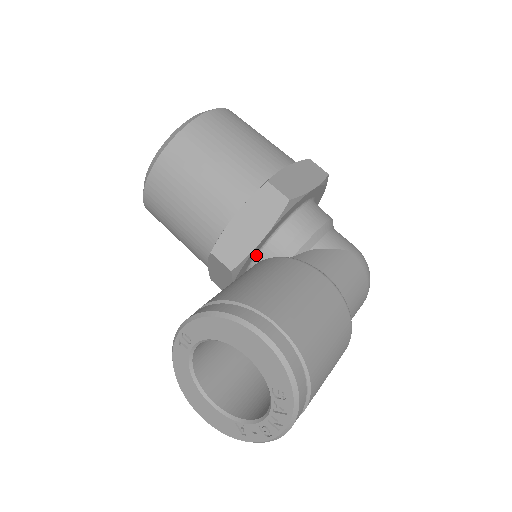
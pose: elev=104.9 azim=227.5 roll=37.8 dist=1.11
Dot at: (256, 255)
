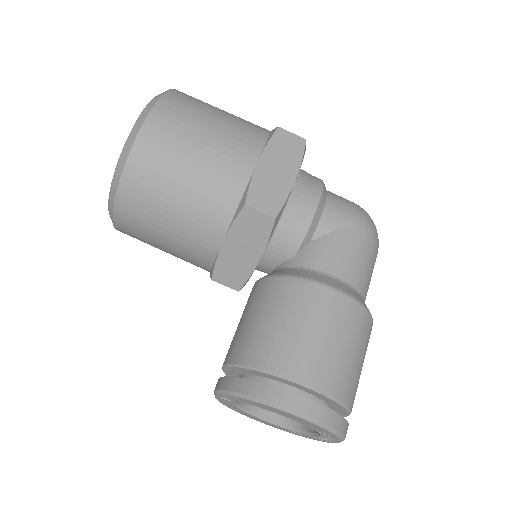
Dot at: occluded
